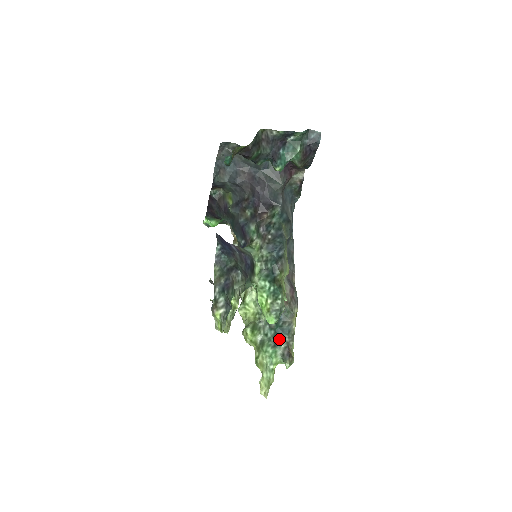
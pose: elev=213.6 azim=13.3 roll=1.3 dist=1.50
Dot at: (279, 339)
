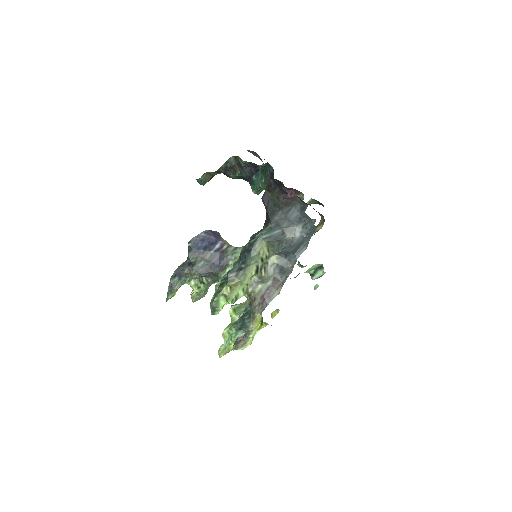
Dot at: (242, 327)
